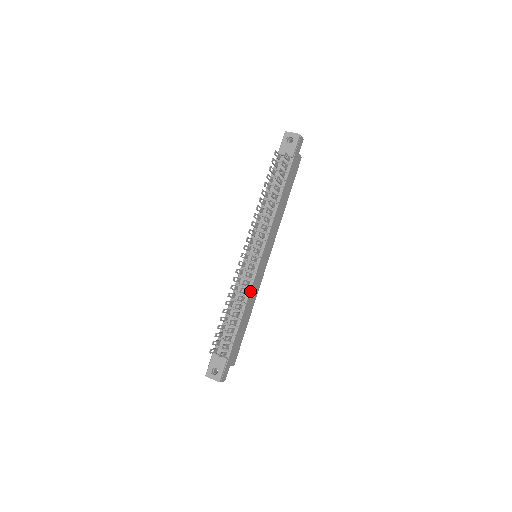
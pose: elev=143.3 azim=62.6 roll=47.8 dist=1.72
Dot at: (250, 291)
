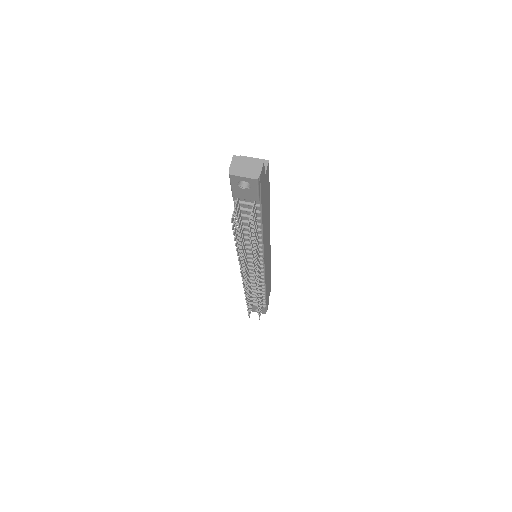
Dot at: (265, 281)
